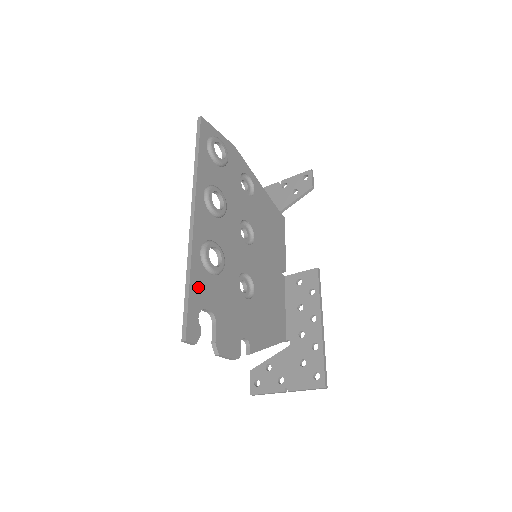
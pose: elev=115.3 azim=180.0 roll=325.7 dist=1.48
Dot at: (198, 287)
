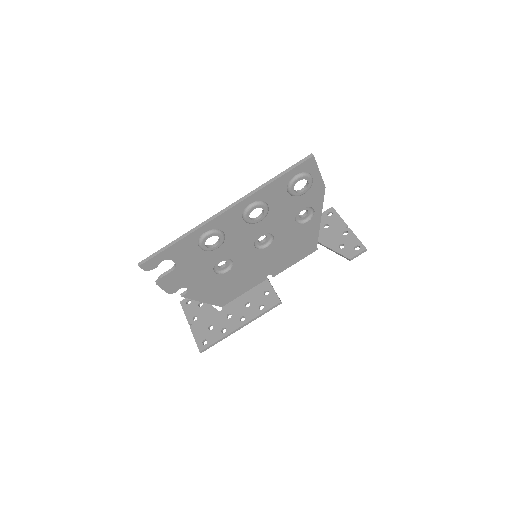
Dot at: (180, 248)
